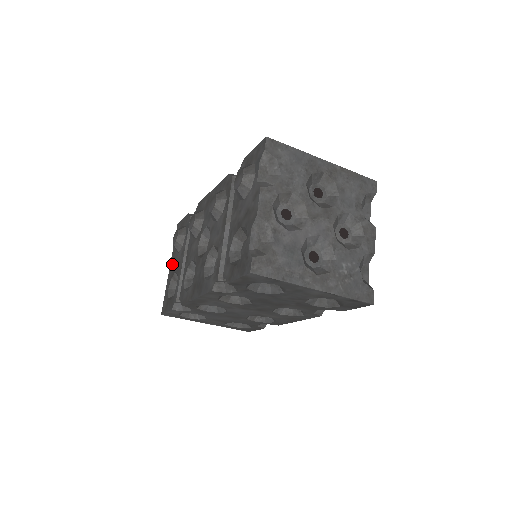
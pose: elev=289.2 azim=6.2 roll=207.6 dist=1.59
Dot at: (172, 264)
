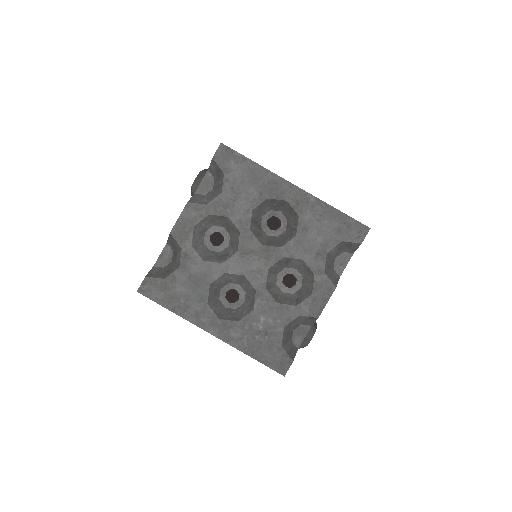
Dot at: occluded
